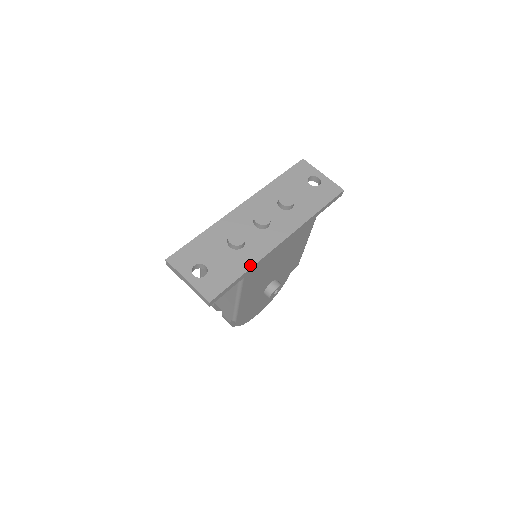
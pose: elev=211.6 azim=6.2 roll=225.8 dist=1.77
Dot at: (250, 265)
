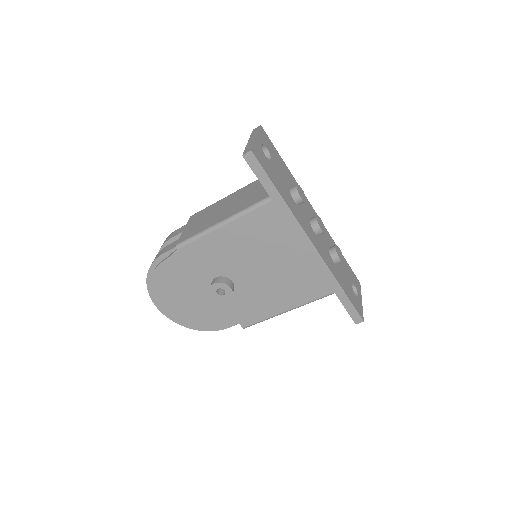
Dot at: (288, 203)
